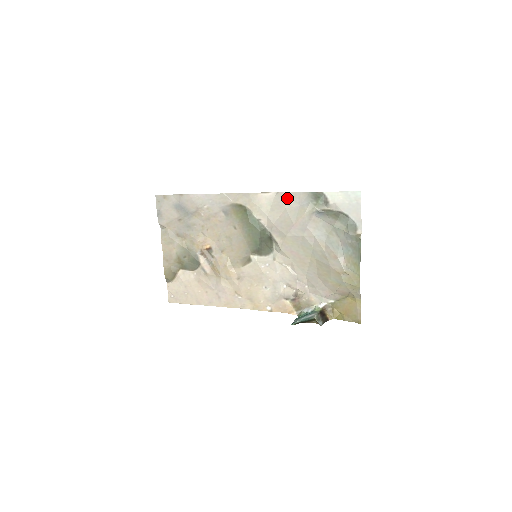
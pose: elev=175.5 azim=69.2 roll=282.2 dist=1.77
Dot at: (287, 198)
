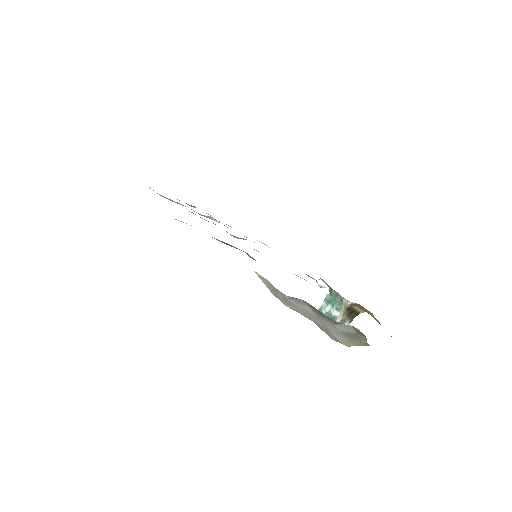
Dot at: occluded
